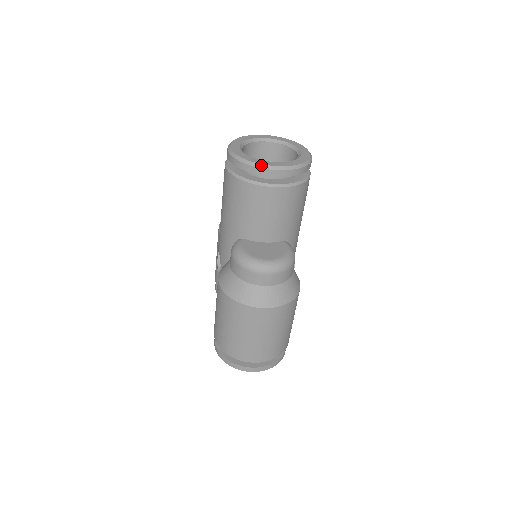
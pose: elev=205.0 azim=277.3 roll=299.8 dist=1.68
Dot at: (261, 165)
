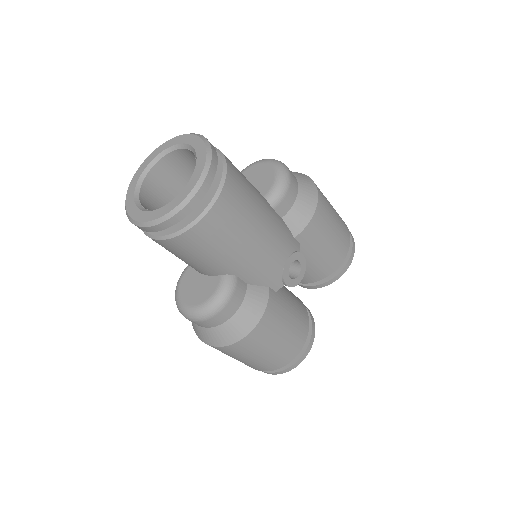
Dot at: (130, 218)
